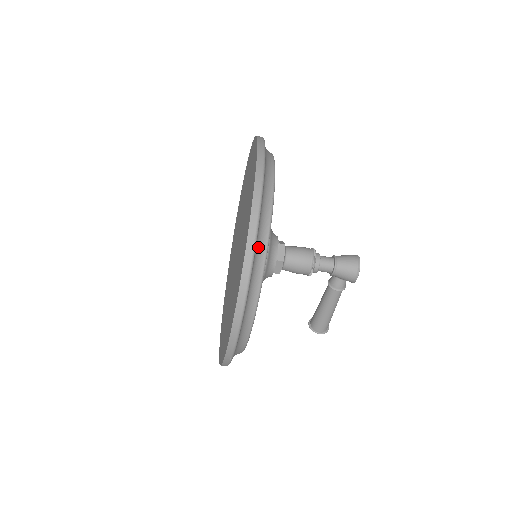
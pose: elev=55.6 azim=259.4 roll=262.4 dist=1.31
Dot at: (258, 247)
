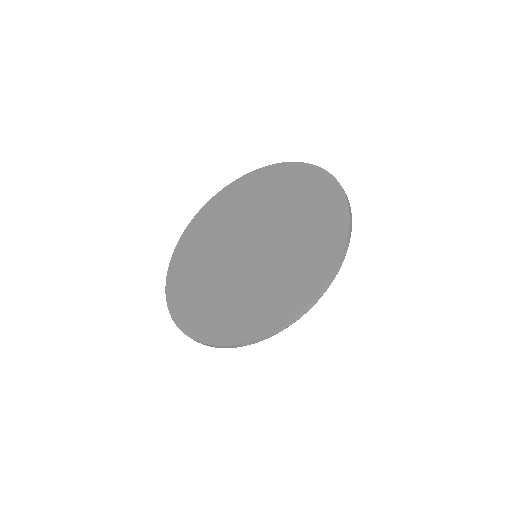
Dot at: occluded
